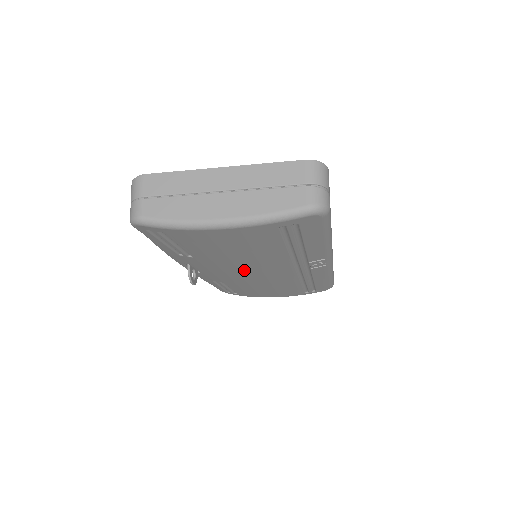
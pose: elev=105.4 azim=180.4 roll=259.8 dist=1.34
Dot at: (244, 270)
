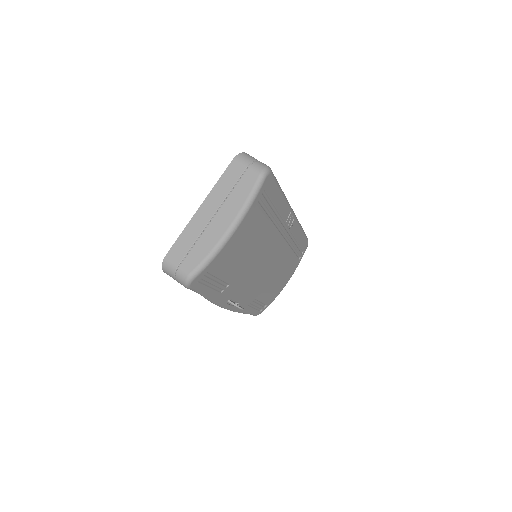
Dot at: (260, 267)
